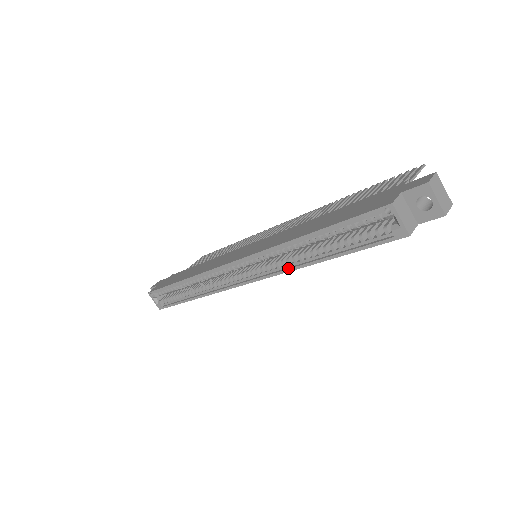
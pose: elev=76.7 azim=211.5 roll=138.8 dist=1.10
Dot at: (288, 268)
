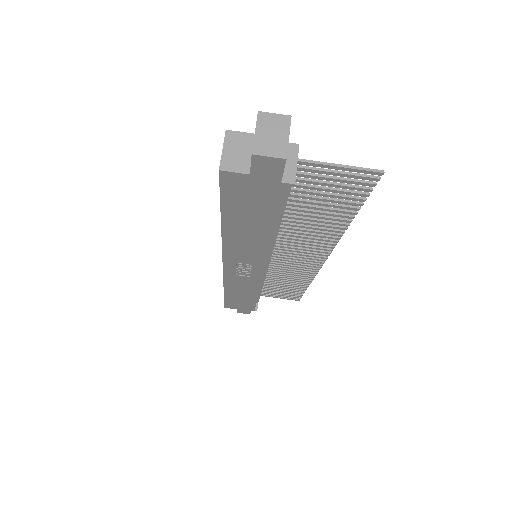
Dot at: occluded
